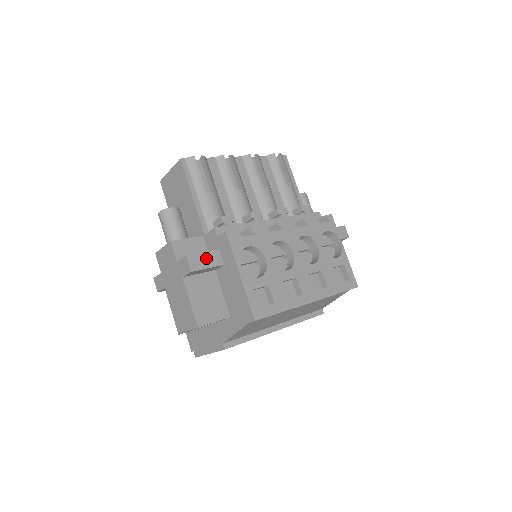
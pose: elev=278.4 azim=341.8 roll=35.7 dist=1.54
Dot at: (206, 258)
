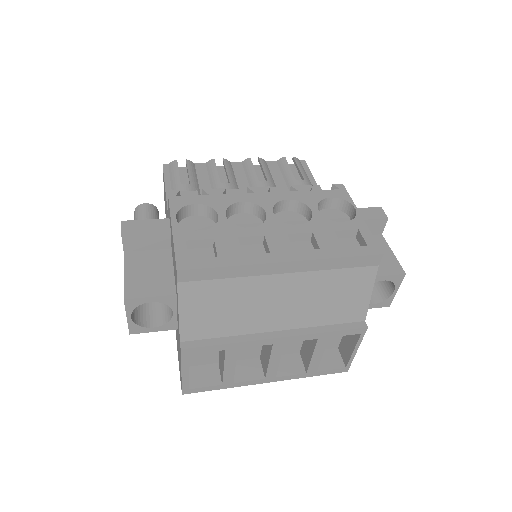
Dot at: (147, 224)
